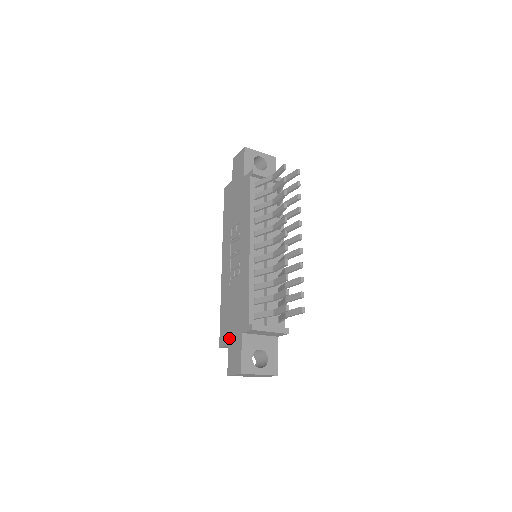
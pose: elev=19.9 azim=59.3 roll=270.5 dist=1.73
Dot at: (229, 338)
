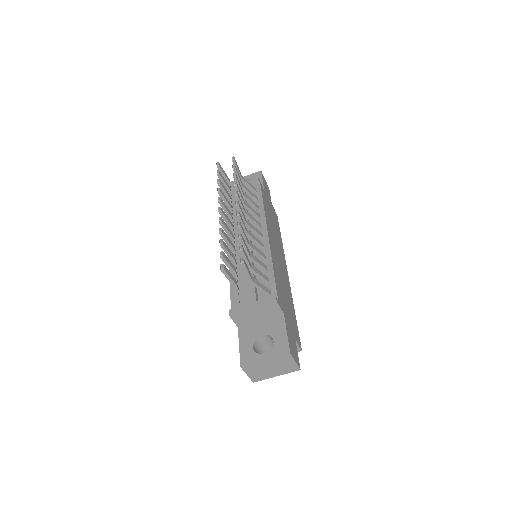
Dot at: occluded
